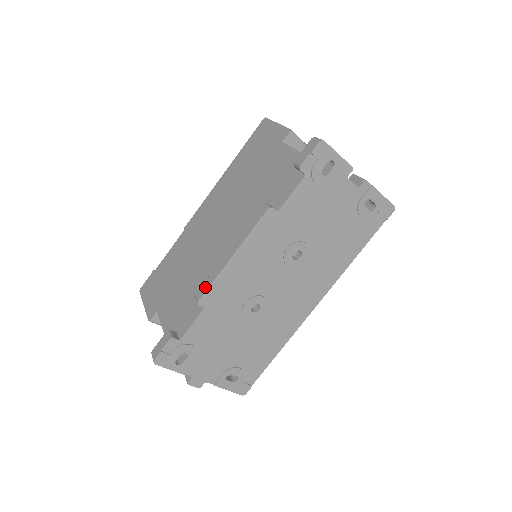
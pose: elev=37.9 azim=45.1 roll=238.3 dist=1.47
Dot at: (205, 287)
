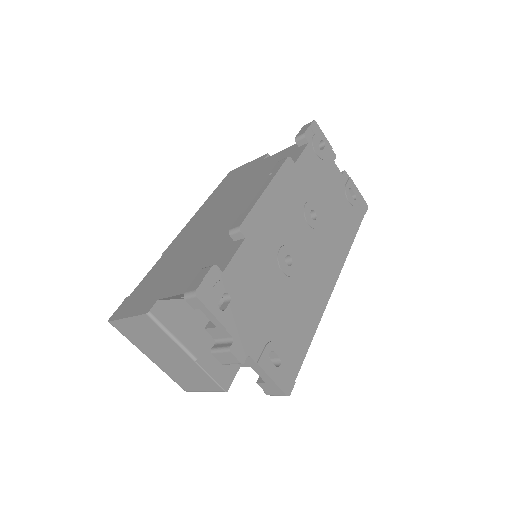
Dot at: (243, 217)
